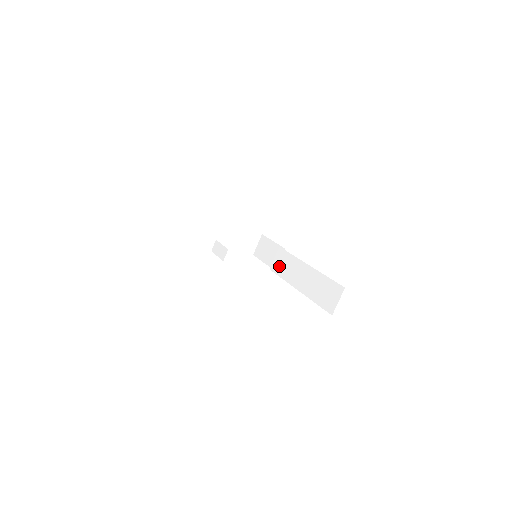
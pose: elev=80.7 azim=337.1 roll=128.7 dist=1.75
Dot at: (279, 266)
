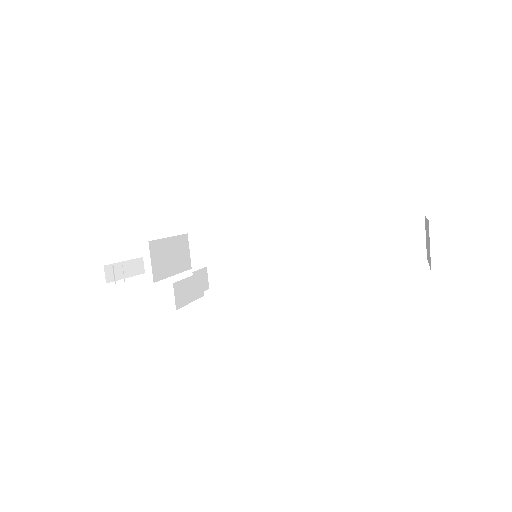
Dot at: (273, 253)
